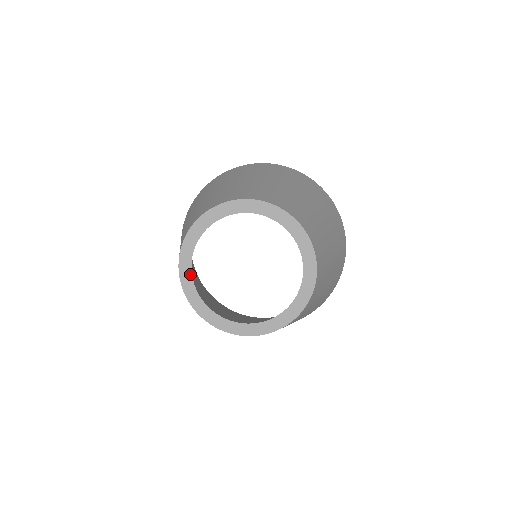
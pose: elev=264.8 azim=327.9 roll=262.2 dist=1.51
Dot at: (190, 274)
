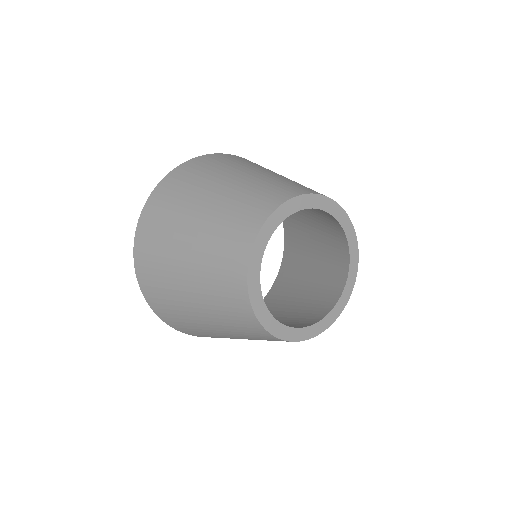
Dot at: (259, 265)
